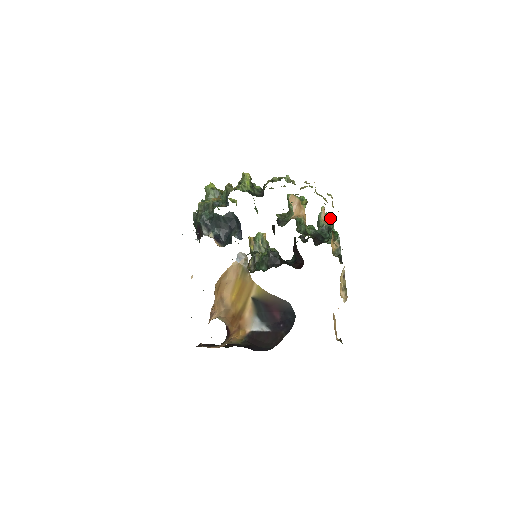
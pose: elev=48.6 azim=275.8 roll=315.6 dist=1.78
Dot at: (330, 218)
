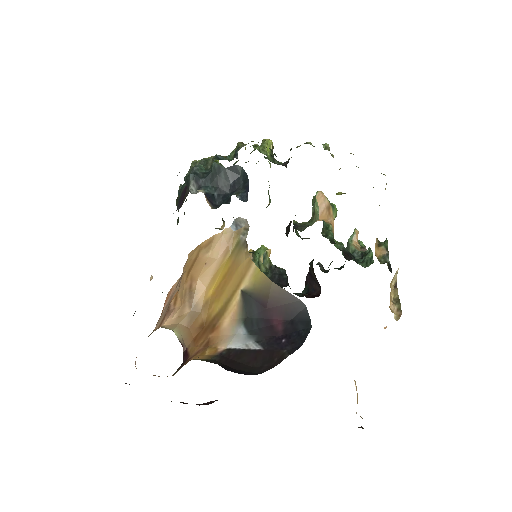
Dot at: (364, 246)
